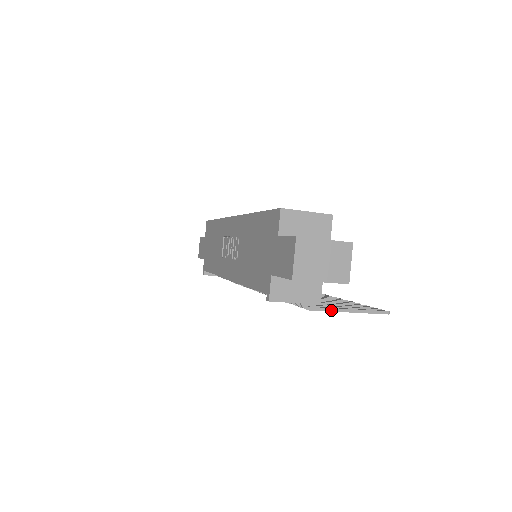
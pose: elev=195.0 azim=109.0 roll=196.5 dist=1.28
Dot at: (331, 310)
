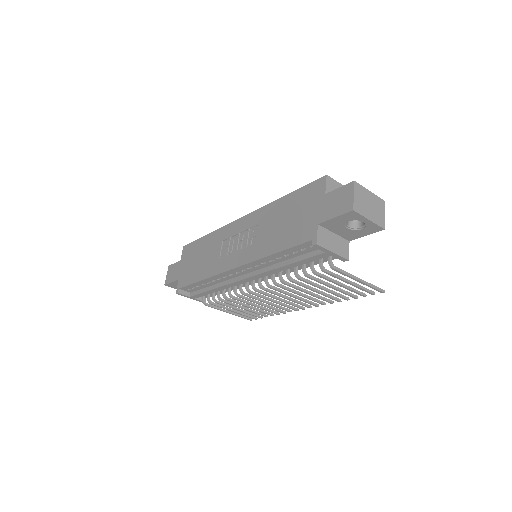
Dot at: (349, 275)
